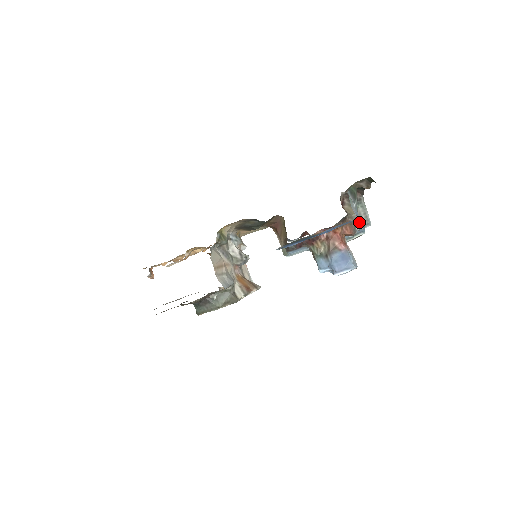
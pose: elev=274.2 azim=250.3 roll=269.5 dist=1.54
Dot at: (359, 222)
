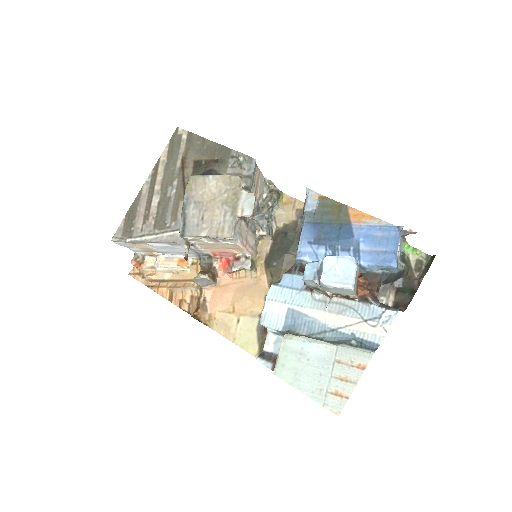
Dot at: (385, 306)
